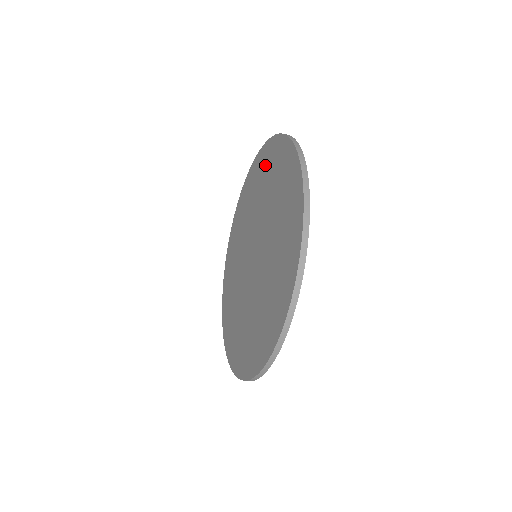
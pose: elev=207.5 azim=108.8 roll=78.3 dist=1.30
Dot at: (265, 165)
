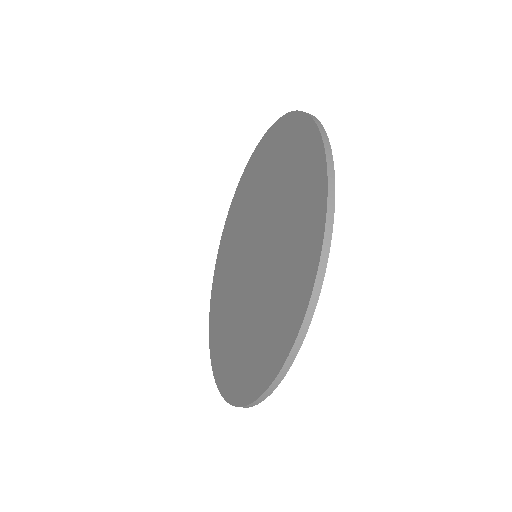
Dot at: (248, 180)
